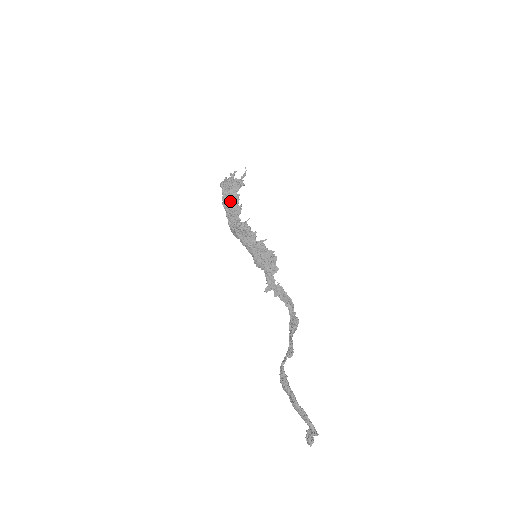
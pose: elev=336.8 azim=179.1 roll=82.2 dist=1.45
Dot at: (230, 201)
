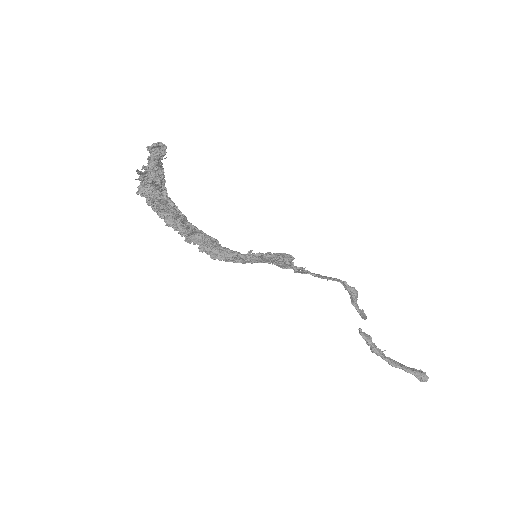
Dot at: (170, 215)
